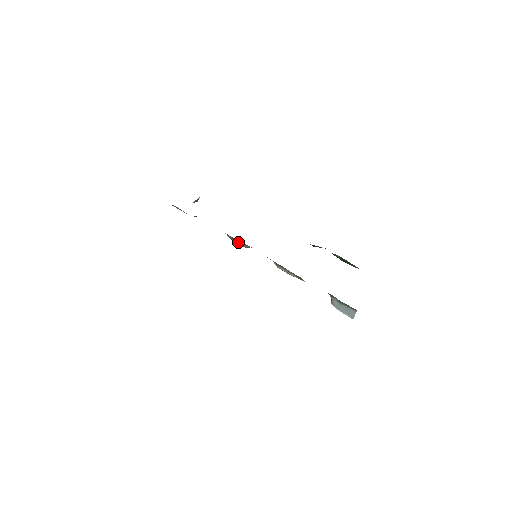
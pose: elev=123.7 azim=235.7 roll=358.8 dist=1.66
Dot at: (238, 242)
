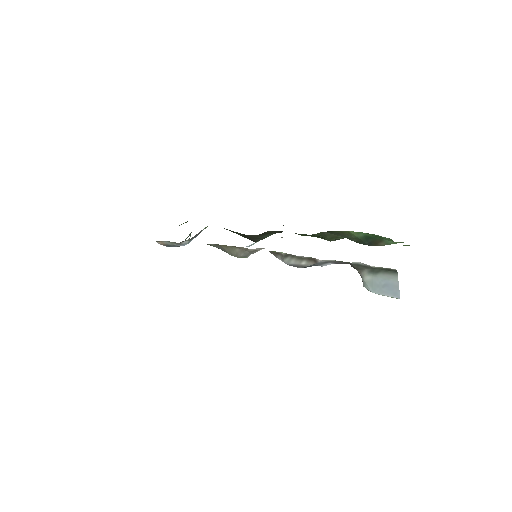
Dot at: (234, 250)
